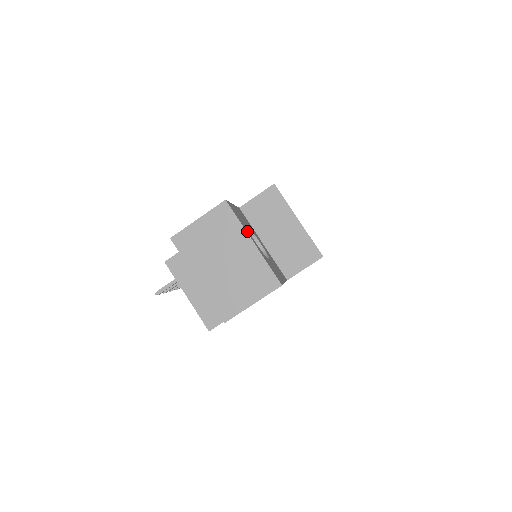
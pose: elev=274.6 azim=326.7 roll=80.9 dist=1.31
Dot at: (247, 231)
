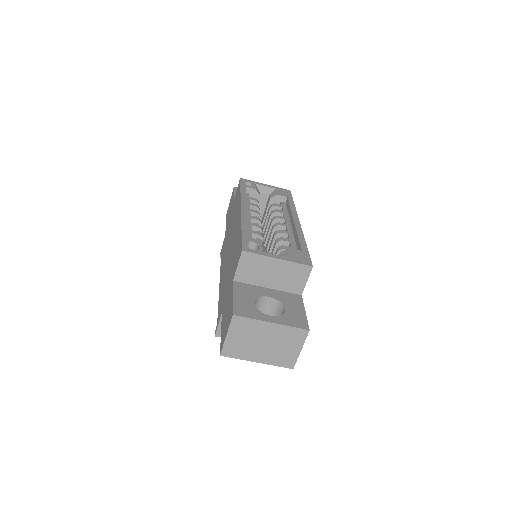
Dot at: (261, 317)
